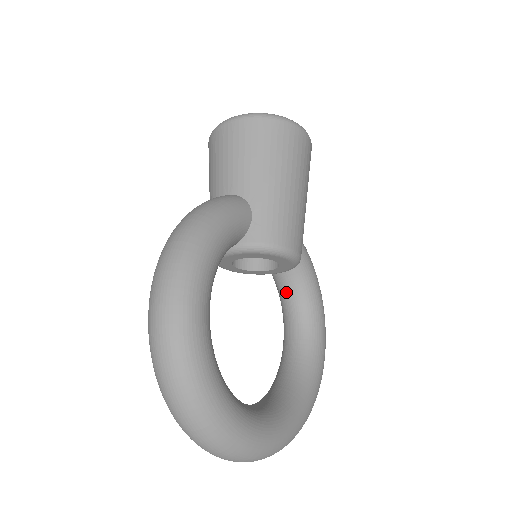
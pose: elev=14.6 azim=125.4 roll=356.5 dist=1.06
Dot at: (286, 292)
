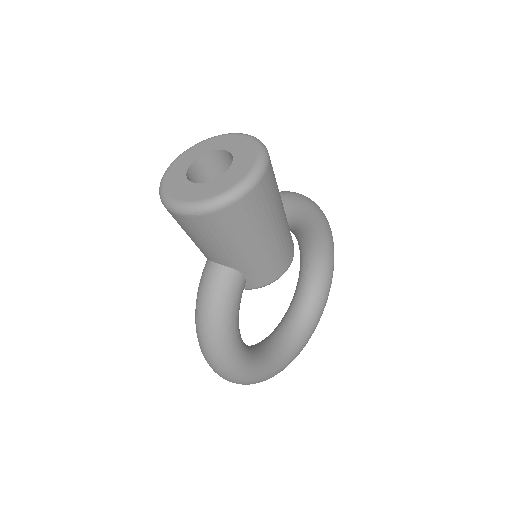
Dot at: occluded
